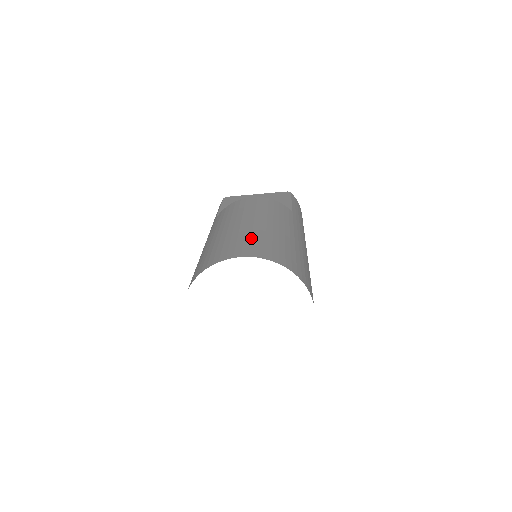
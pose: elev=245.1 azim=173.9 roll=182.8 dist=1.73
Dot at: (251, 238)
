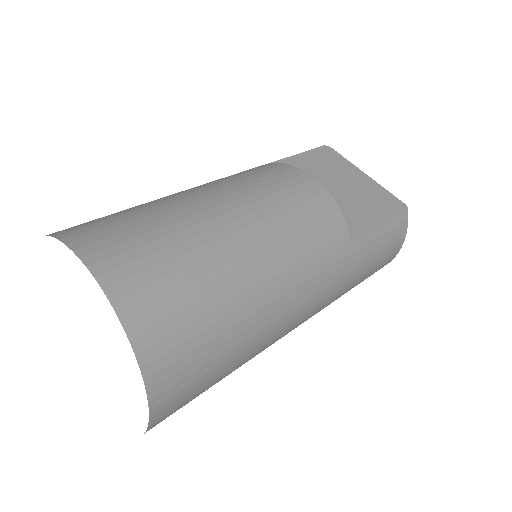
Dot at: (168, 246)
